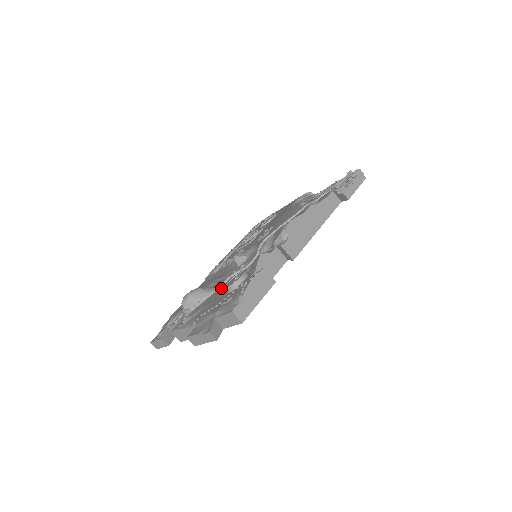
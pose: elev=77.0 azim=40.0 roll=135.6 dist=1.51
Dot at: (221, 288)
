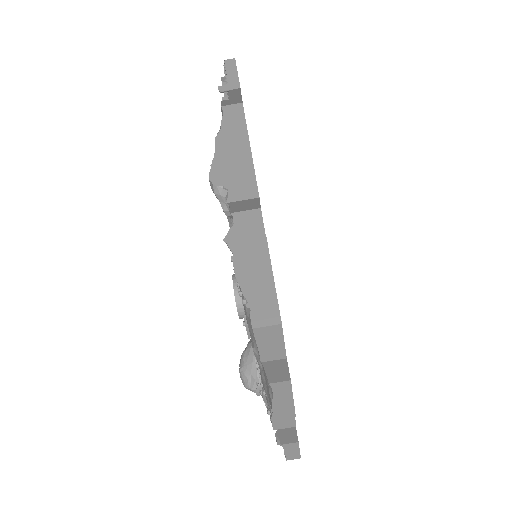
Dot at: occluded
